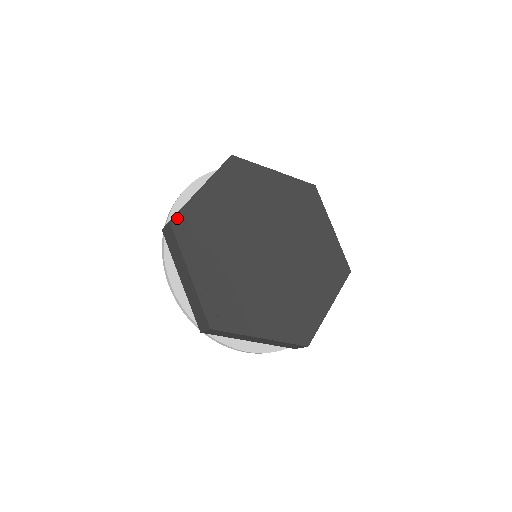
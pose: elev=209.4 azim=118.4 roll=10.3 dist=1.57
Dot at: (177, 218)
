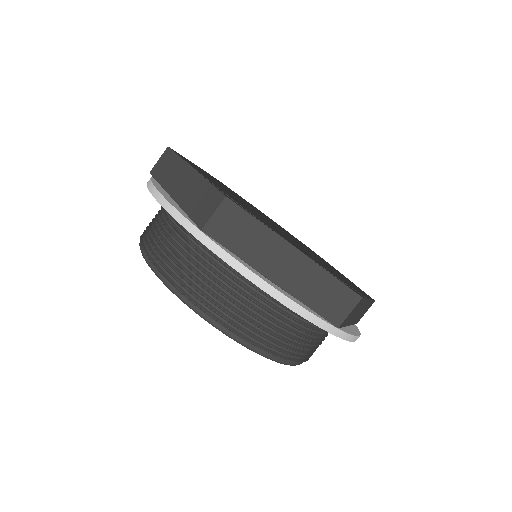
Dot at: (176, 152)
